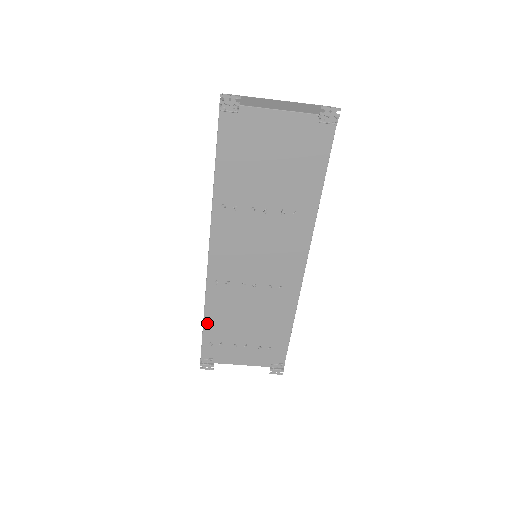
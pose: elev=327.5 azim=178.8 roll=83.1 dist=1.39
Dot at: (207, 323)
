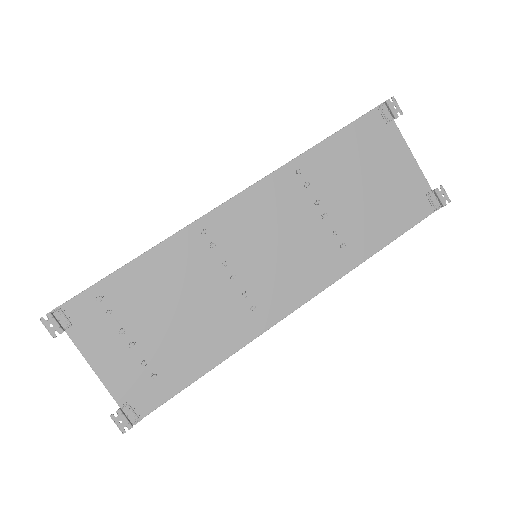
Dot at: (132, 267)
